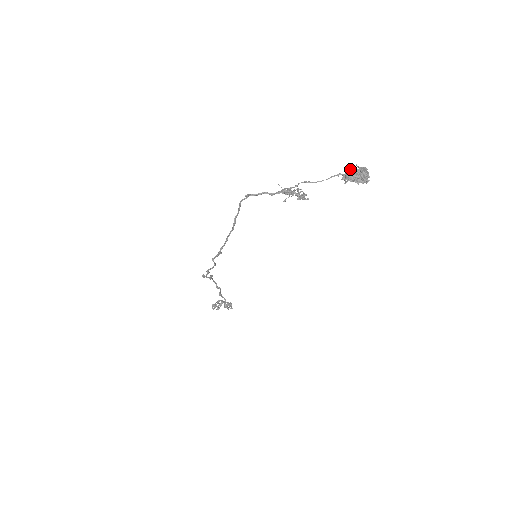
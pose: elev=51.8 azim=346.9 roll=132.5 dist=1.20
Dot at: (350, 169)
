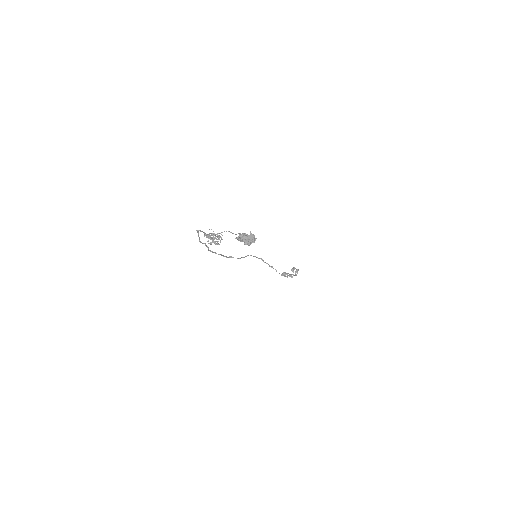
Dot at: (243, 233)
